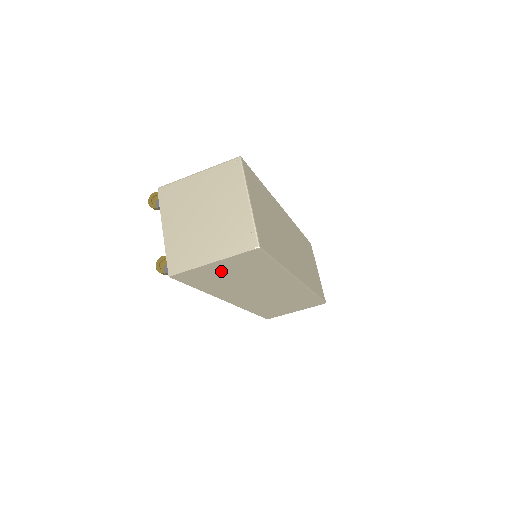
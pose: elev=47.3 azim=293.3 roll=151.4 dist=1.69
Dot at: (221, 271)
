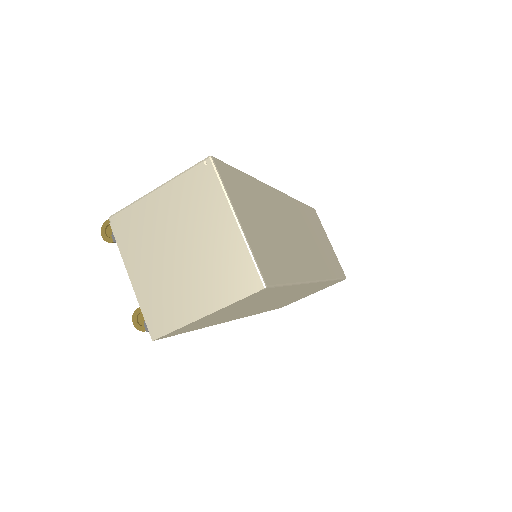
Dot at: (219, 314)
